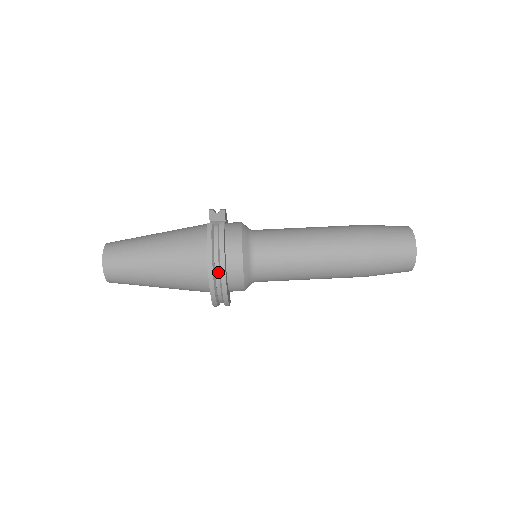
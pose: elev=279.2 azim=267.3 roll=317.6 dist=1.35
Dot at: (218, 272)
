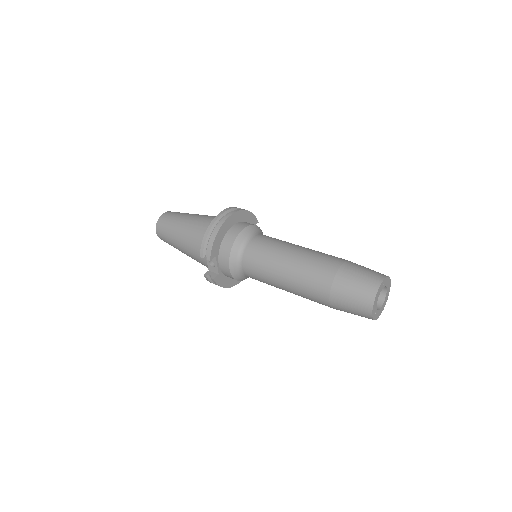
Dot at: occluded
